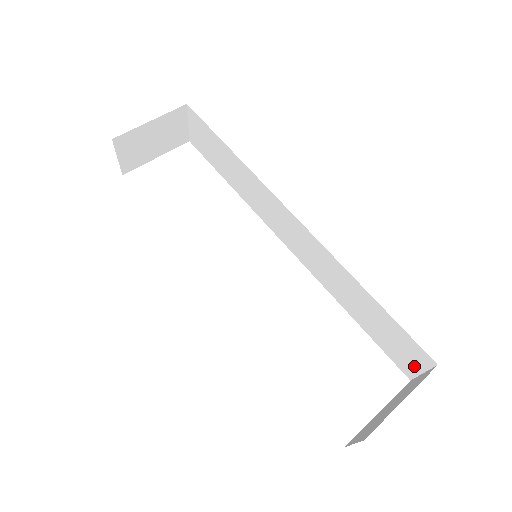
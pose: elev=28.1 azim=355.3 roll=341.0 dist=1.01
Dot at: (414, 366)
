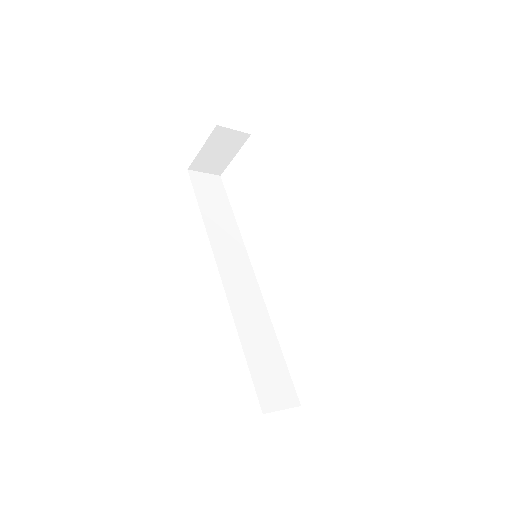
Dot at: occluded
